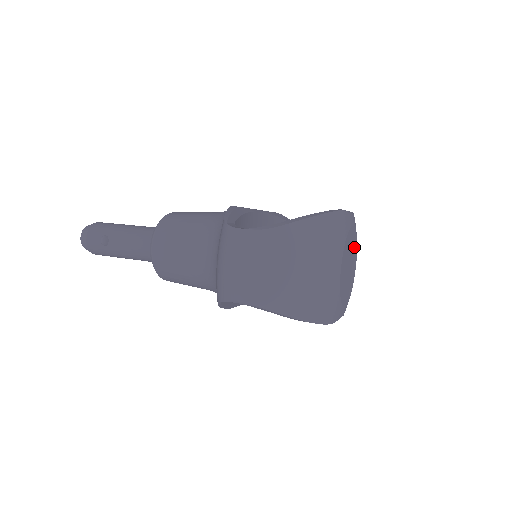
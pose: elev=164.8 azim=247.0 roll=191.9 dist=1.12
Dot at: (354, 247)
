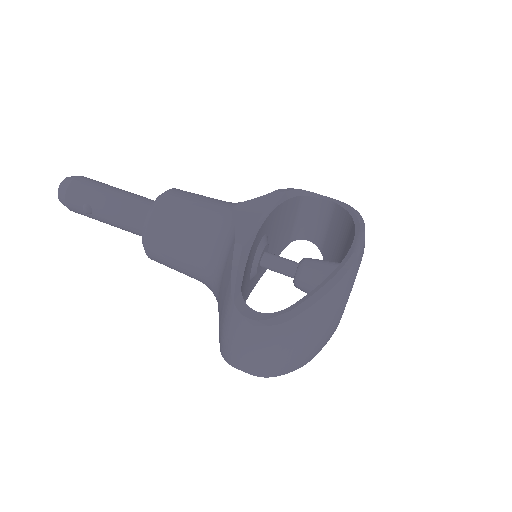
Dot at: occluded
